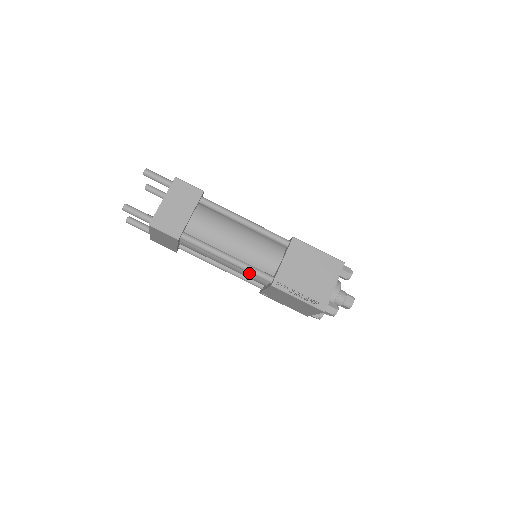
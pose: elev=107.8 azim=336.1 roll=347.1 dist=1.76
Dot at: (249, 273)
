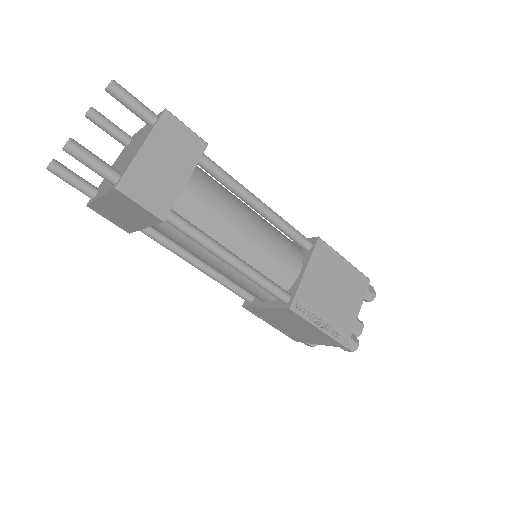
Dot at: (251, 283)
